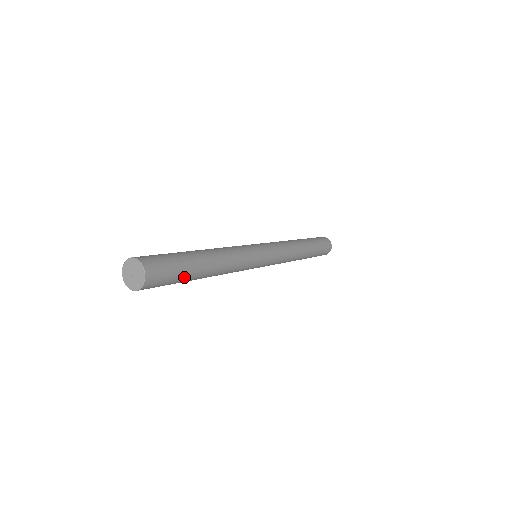
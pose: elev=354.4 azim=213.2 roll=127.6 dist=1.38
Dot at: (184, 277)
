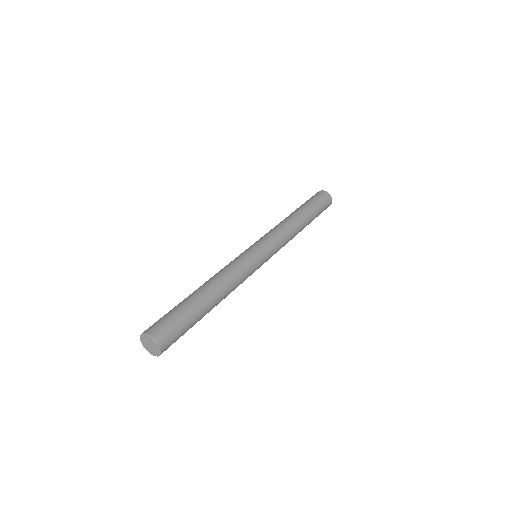
Dot at: occluded
